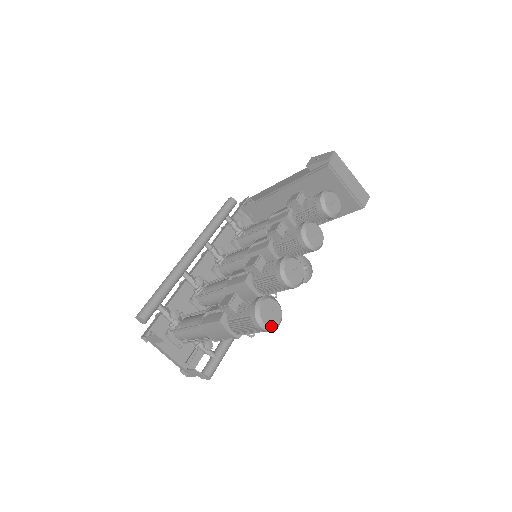
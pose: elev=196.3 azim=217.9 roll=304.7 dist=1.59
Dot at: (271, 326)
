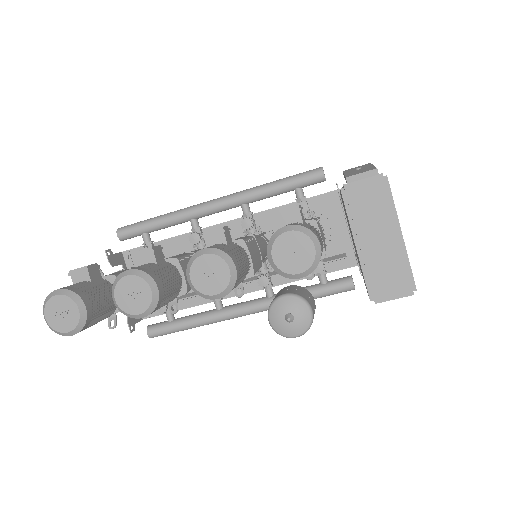
Dot at: (53, 327)
